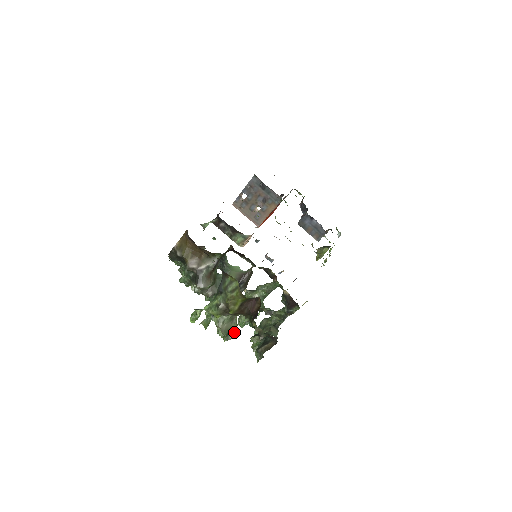
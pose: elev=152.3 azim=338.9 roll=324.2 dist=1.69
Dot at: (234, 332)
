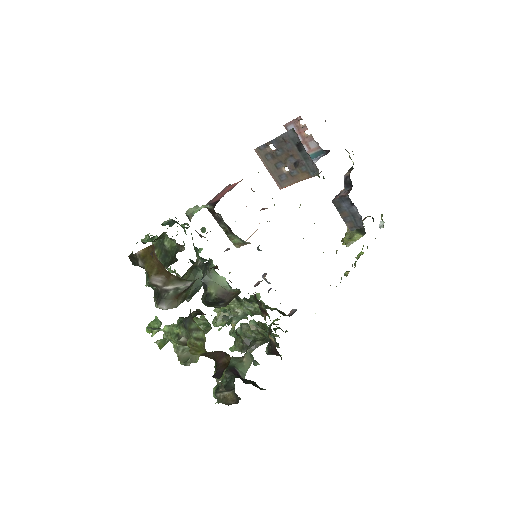
Dot at: (196, 357)
